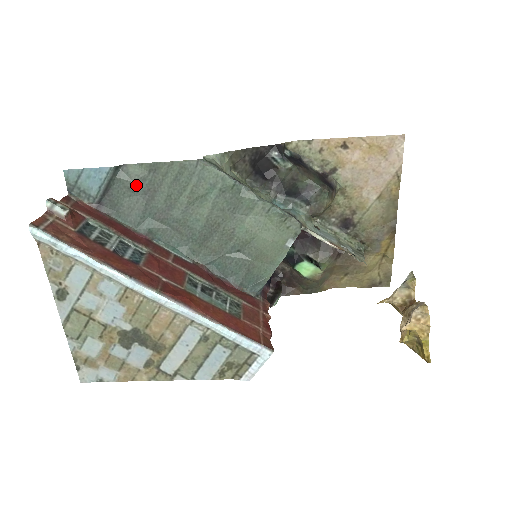
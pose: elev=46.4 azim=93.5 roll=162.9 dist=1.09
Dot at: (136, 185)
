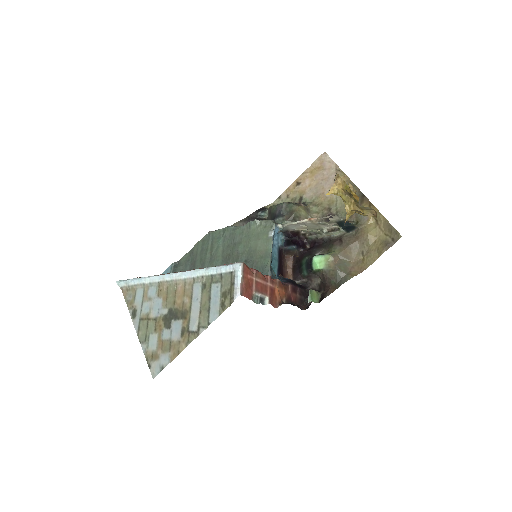
Dot at: (185, 266)
